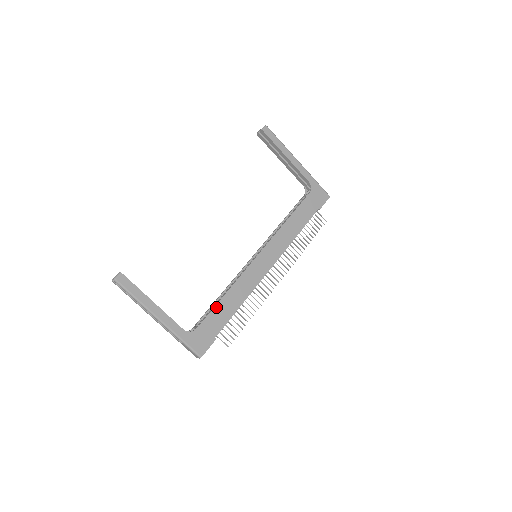
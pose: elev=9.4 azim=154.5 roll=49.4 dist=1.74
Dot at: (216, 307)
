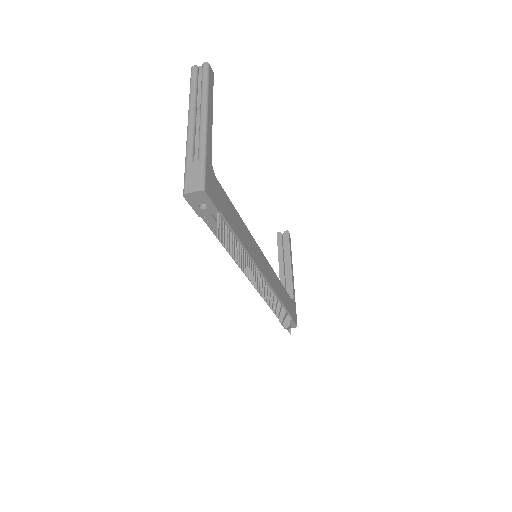
Dot at: (233, 206)
